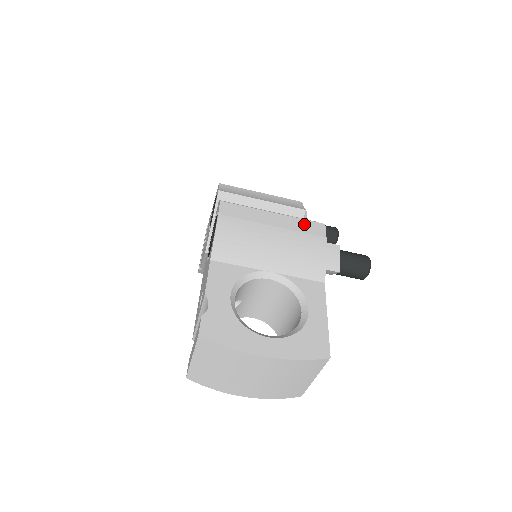
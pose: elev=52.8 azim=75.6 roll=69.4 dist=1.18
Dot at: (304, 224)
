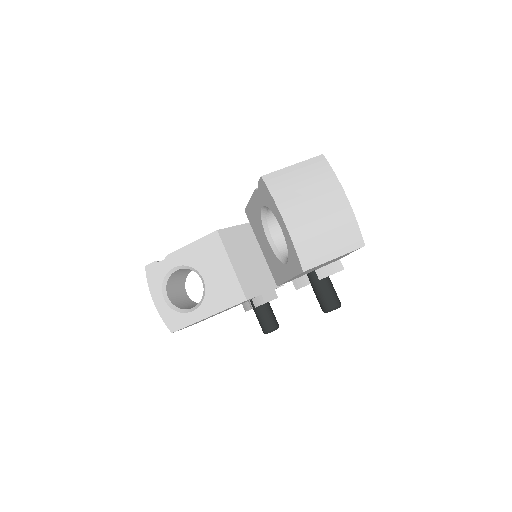
Dot at: occluded
